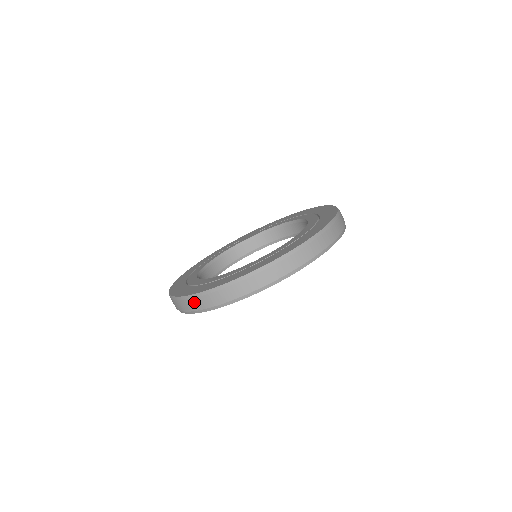
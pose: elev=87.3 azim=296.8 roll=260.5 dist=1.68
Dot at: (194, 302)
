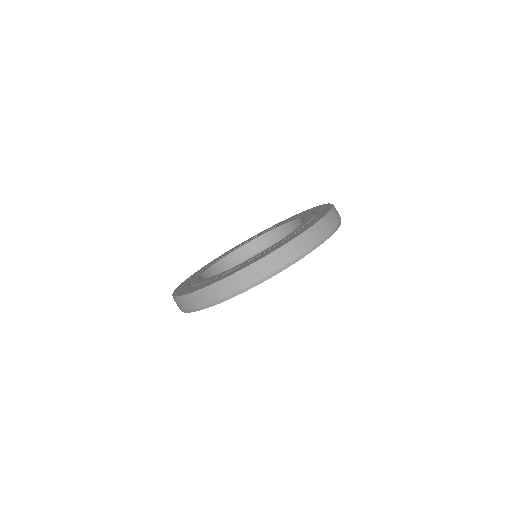
Dot at: (190, 301)
